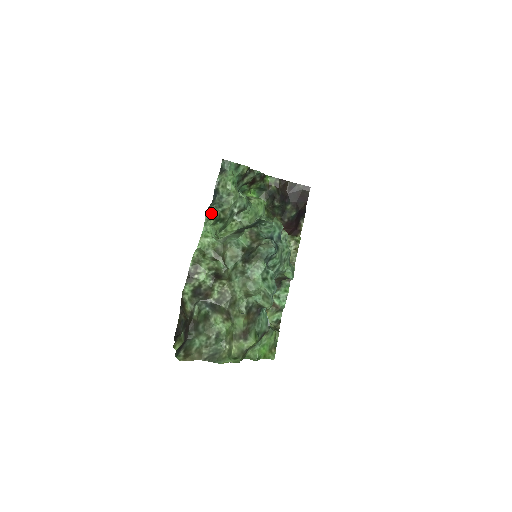
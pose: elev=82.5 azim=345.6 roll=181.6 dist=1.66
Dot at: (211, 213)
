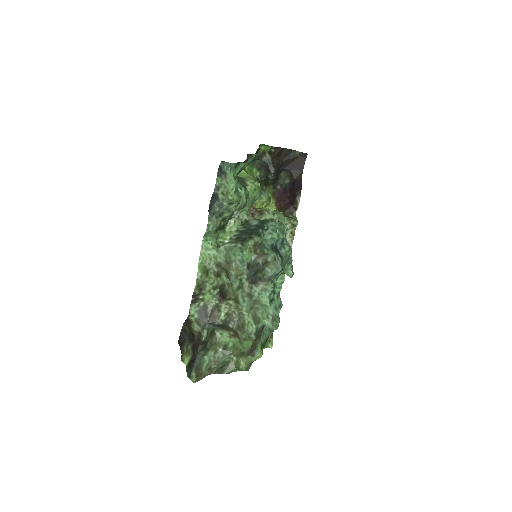
Dot at: (212, 226)
